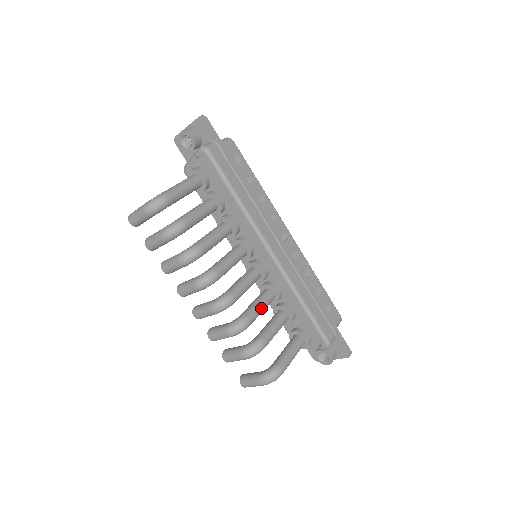
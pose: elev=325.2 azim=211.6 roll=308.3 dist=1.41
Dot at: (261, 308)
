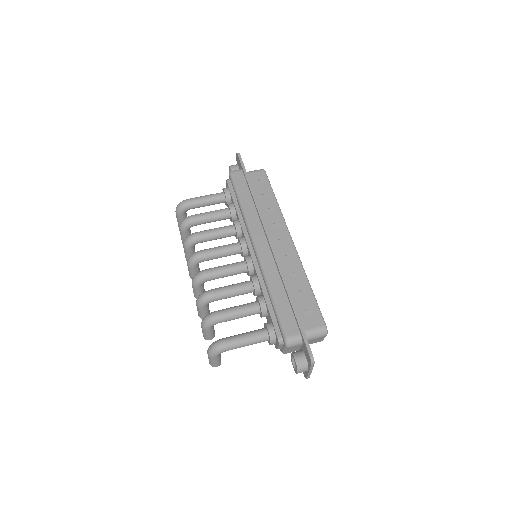
Dot at: (230, 289)
